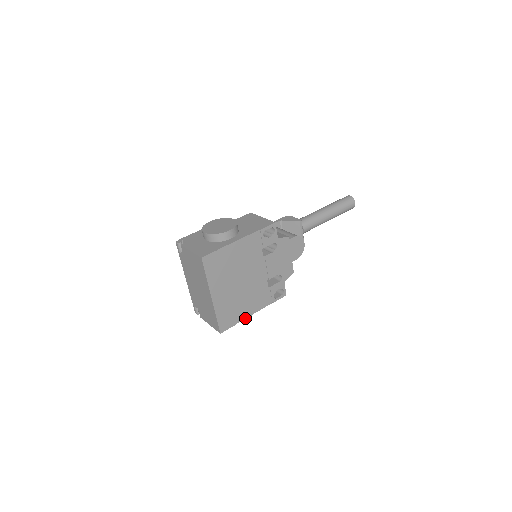
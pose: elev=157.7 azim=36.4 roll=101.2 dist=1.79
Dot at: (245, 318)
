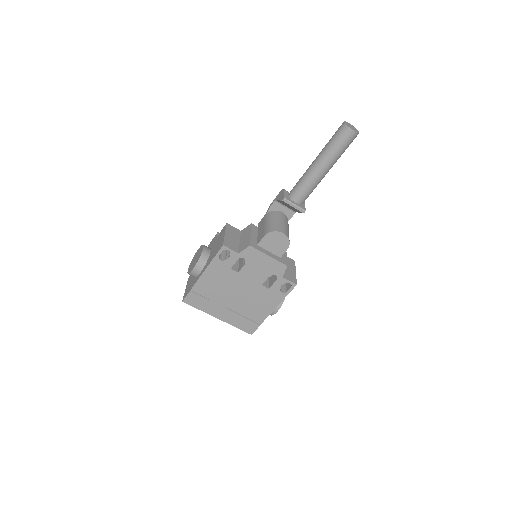
Dot at: occluded
